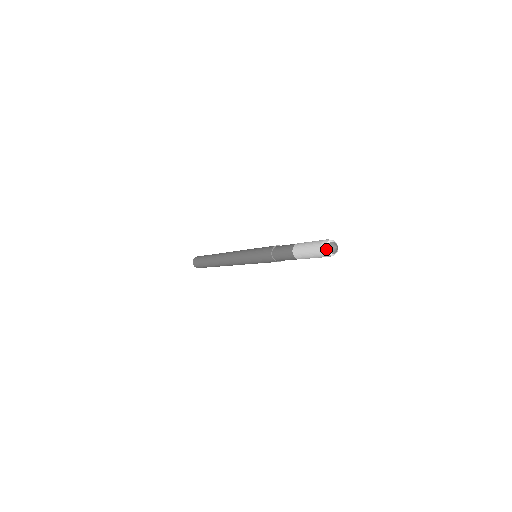
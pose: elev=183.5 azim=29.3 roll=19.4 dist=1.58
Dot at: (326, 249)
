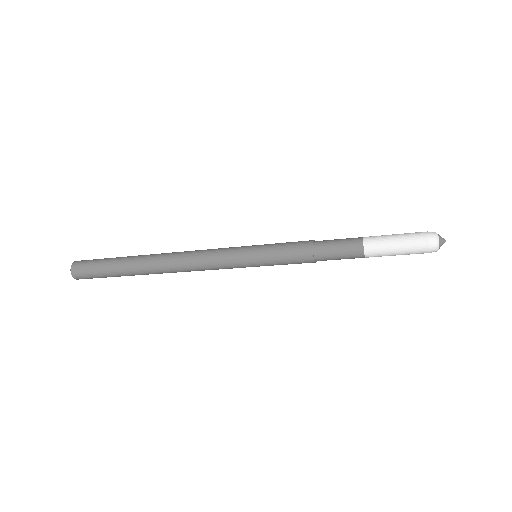
Dot at: (437, 242)
